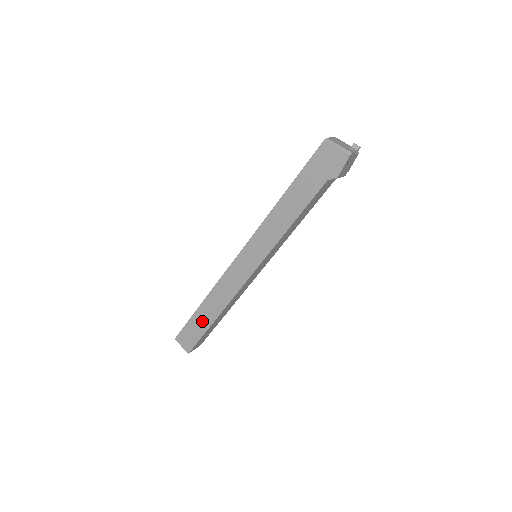
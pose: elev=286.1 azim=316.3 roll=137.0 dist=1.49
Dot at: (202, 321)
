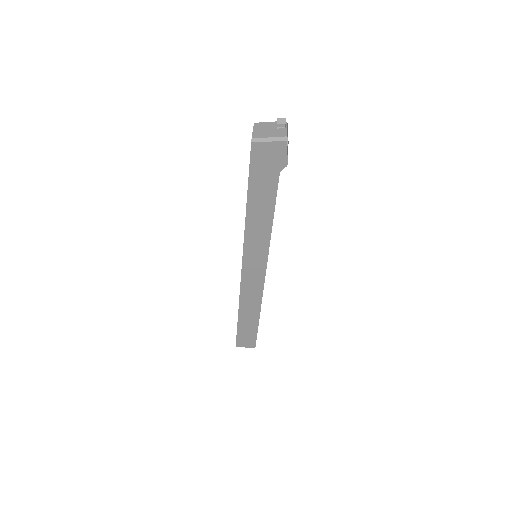
Dot at: (249, 324)
